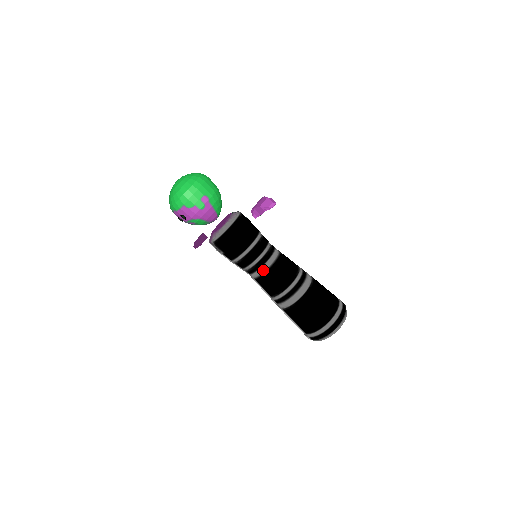
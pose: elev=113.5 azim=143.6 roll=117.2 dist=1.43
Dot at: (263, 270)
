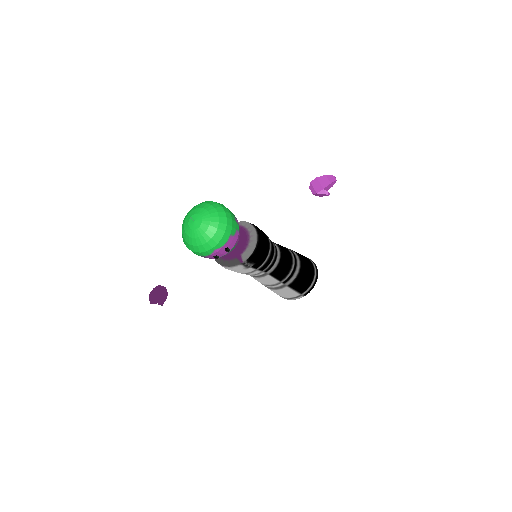
Dot at: (278, 259)
